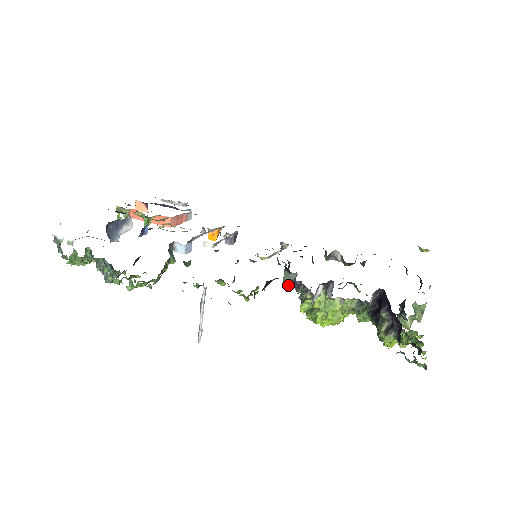
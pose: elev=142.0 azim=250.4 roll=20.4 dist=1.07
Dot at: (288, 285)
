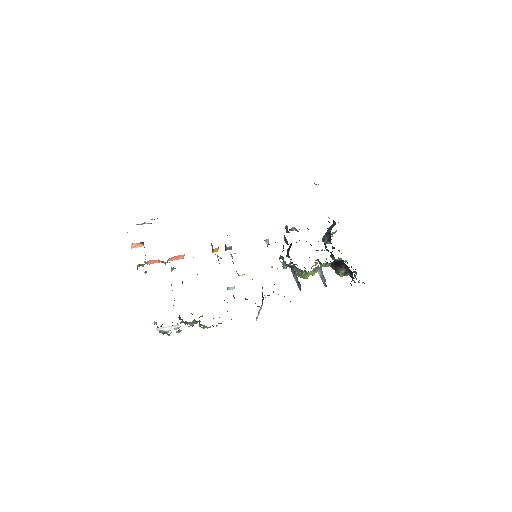
Dot at: (286, 268)
